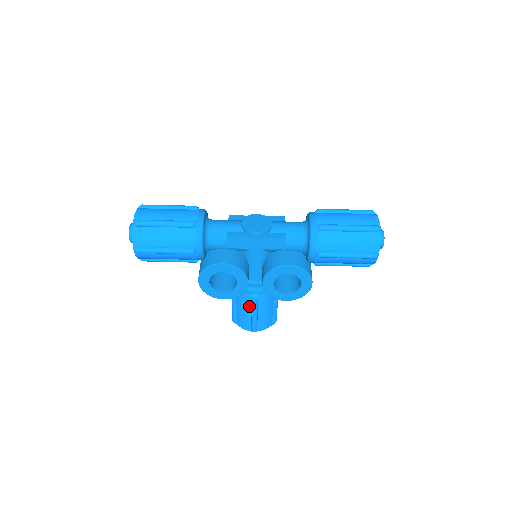
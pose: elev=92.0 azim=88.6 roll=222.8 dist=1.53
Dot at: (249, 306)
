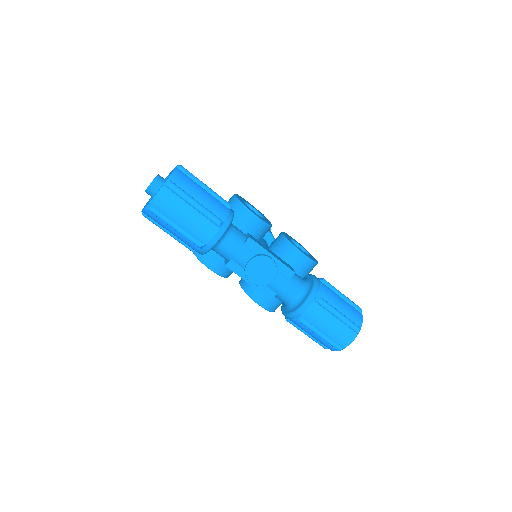
Dot at: occluded
